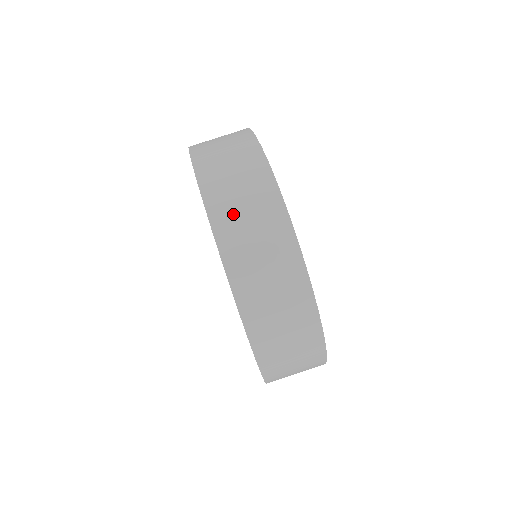
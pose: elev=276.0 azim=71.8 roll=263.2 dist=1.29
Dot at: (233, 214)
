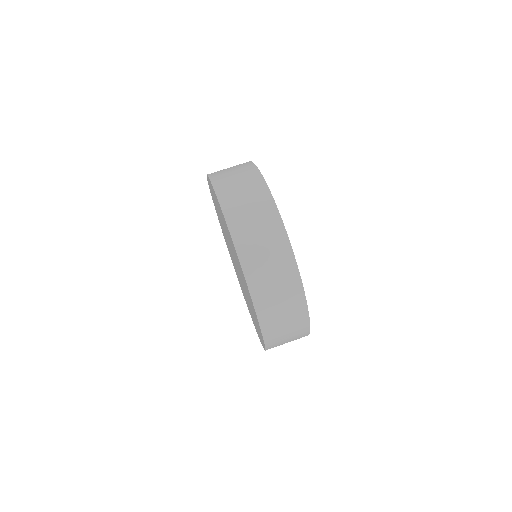
Dot at: (227, 179)
